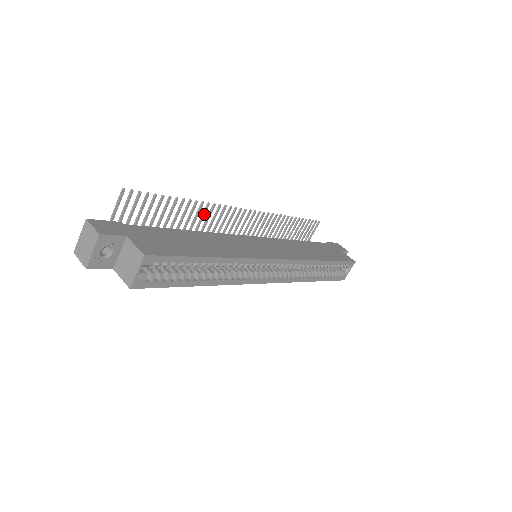
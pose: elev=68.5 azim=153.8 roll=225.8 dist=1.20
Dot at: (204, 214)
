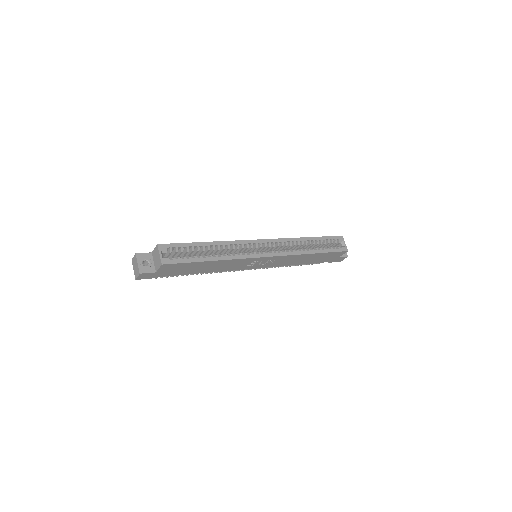
Dot at: occluded
